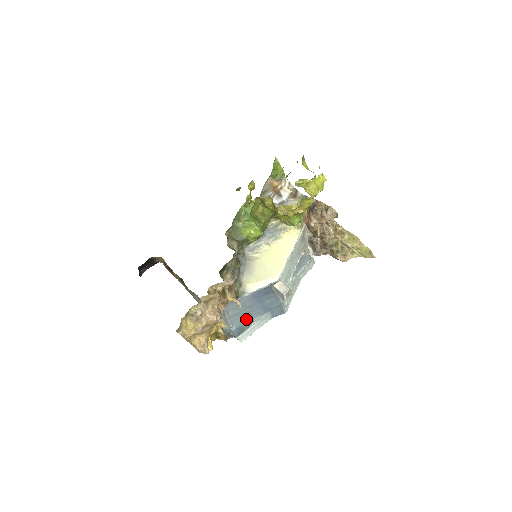
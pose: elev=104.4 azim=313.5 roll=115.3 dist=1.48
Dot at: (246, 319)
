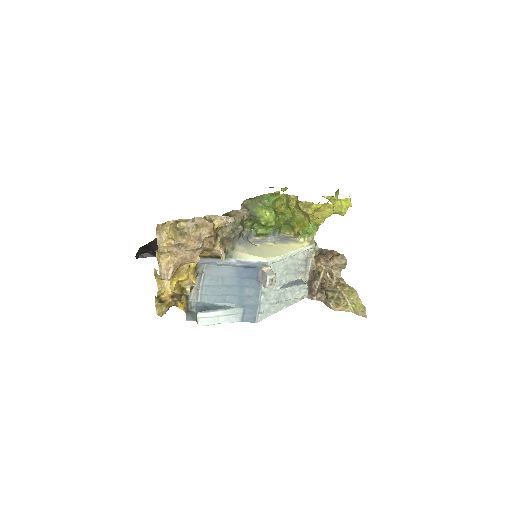
Dot at: (216, 302)
